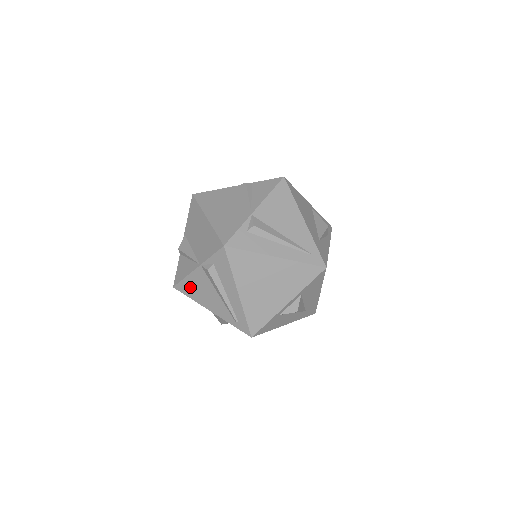
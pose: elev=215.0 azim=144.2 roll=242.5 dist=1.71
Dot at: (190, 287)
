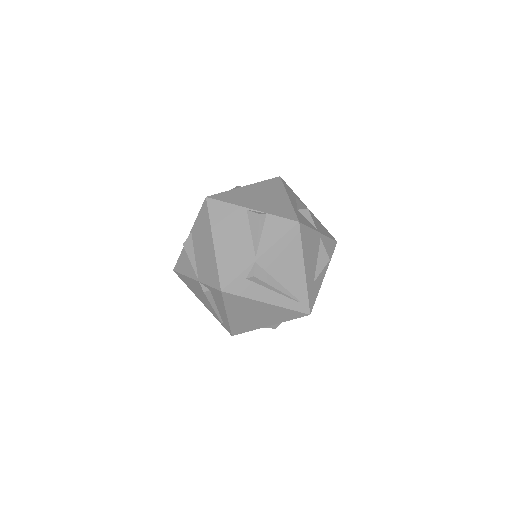
Dot at: (188, 282)
